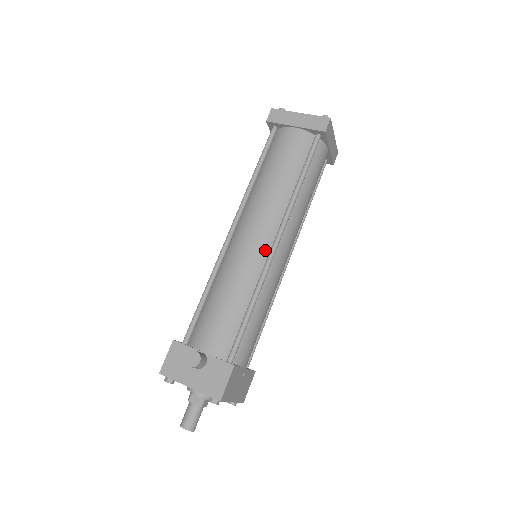
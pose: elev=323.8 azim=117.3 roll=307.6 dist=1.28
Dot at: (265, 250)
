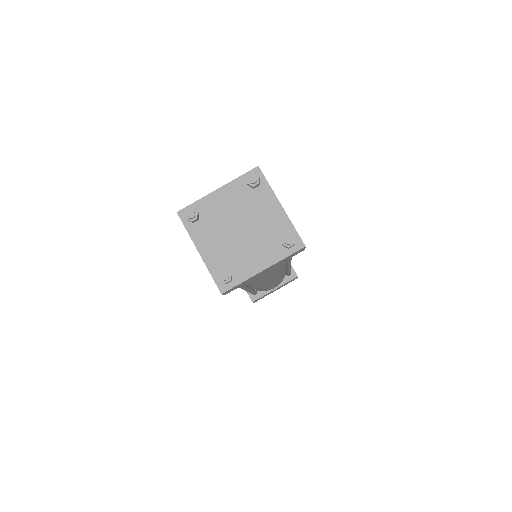
Dot at: occluded
